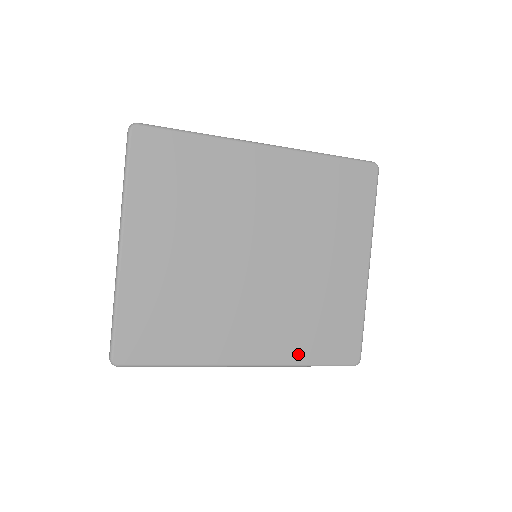
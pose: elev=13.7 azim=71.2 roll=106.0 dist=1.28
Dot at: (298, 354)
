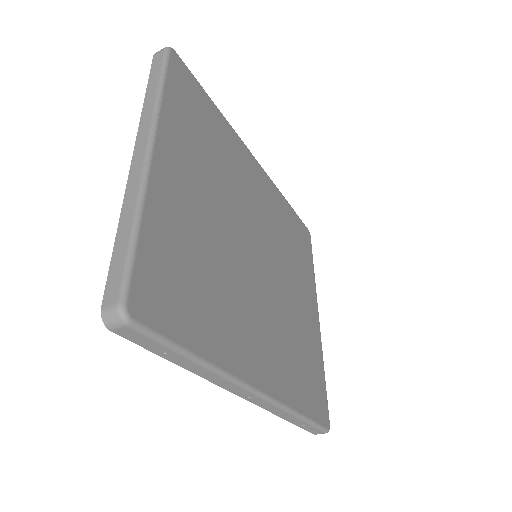
Dot at: (294, 396)
